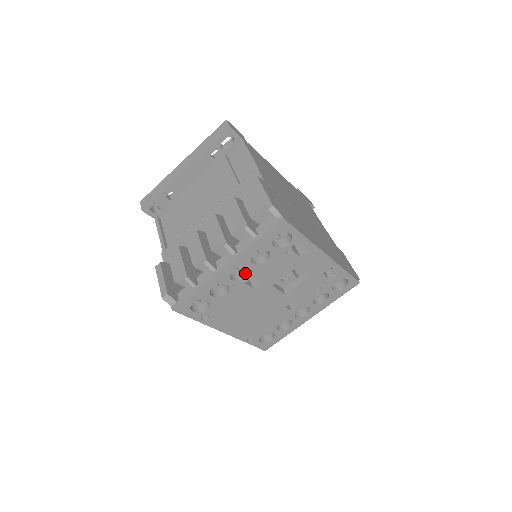
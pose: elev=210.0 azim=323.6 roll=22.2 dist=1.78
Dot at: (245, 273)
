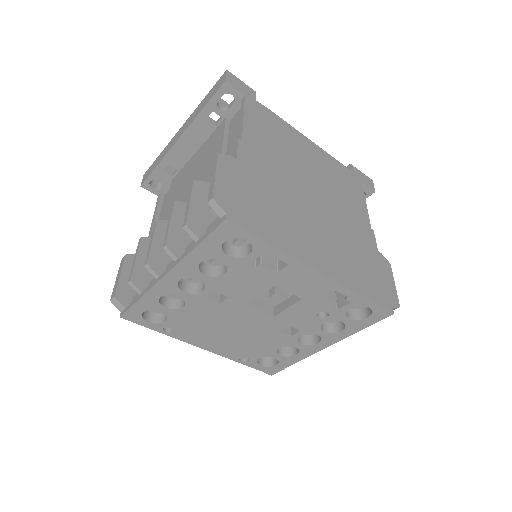
Dot at: (204, 284)
